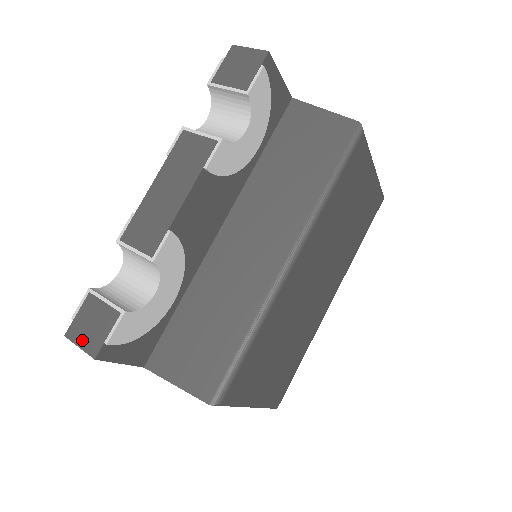
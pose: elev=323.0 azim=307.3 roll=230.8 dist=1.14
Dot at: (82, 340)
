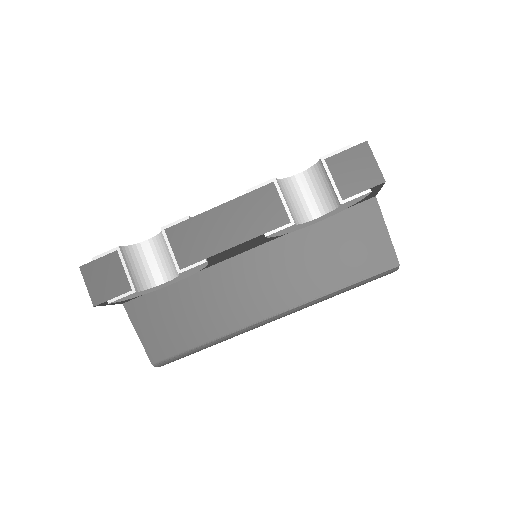
Dot at: (92, 283)
